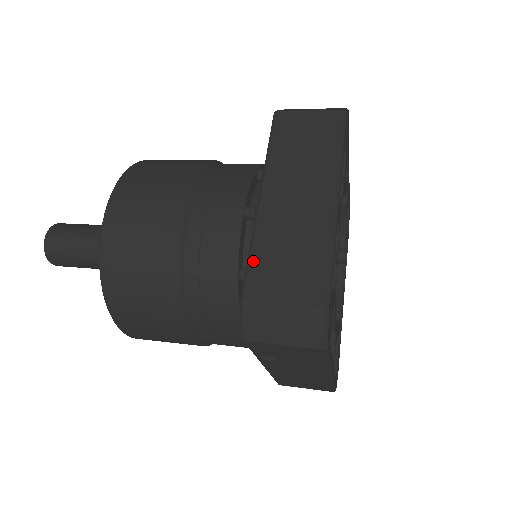
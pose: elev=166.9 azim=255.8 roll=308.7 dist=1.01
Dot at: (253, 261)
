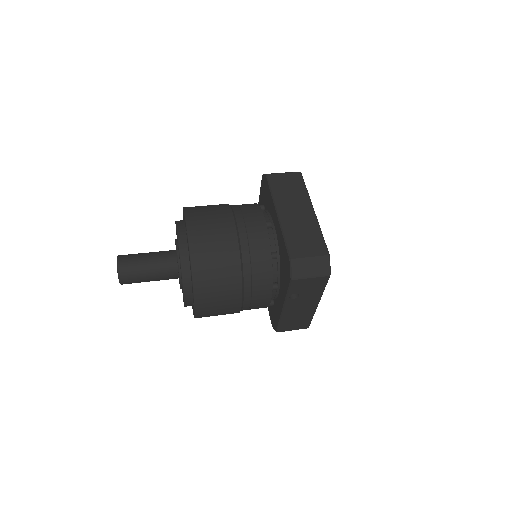
Dot at: (288, 242)
